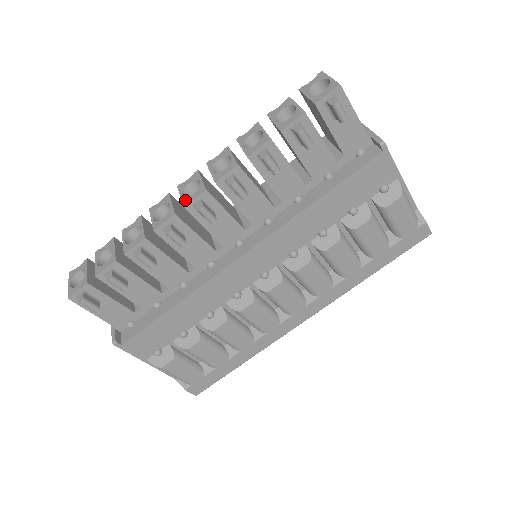
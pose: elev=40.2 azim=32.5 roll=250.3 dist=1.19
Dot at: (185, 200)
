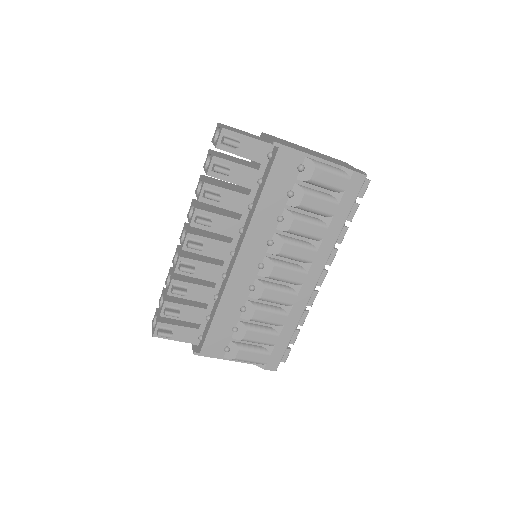
Dot at: (182, 245)
